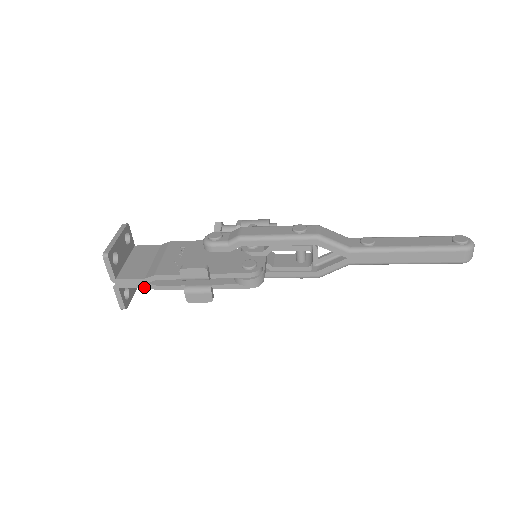
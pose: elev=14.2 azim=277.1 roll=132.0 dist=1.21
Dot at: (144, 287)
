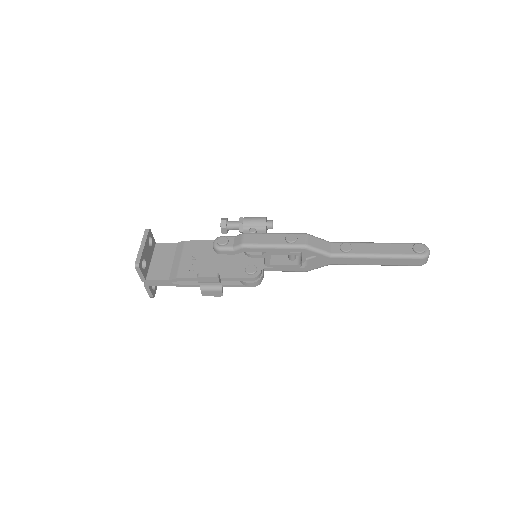
Dot at: (168, 285)
